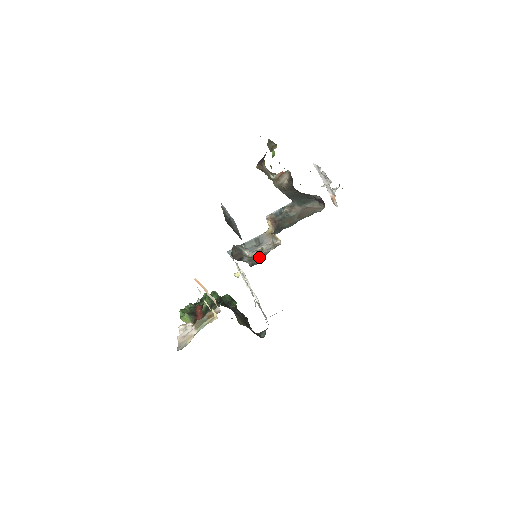
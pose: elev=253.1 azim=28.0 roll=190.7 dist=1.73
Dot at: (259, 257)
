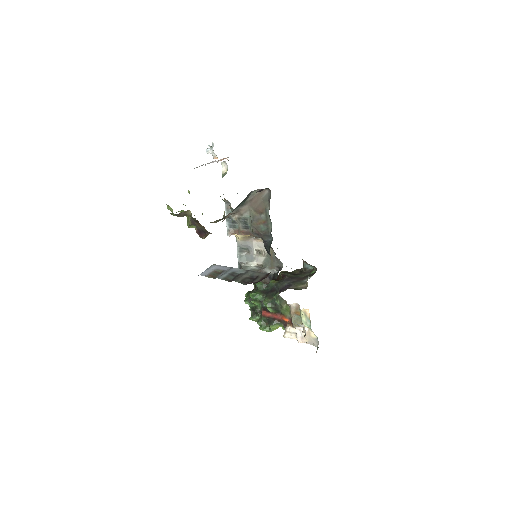
Dot at: (274, 260)
